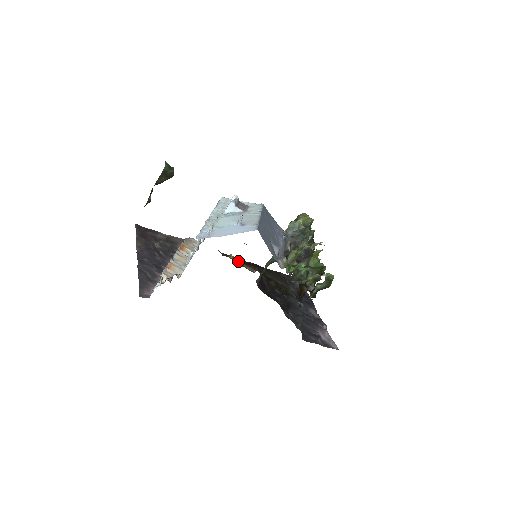
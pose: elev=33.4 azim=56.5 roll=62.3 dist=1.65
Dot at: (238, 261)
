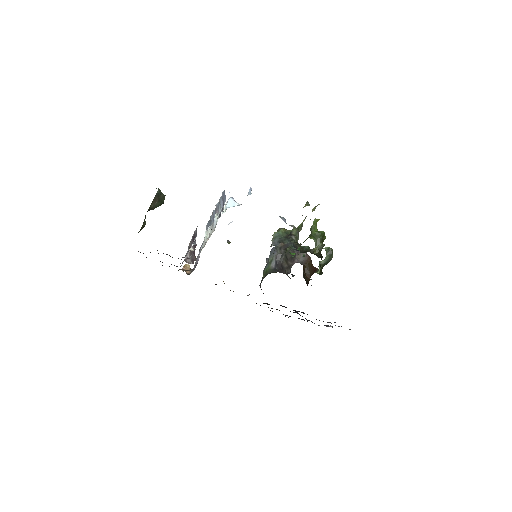
Dot at: (230, 290)
